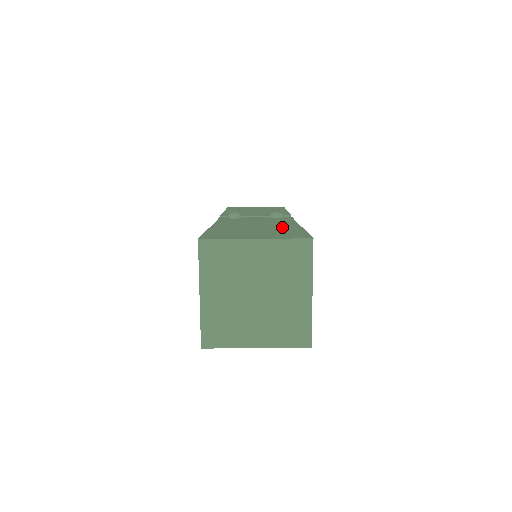
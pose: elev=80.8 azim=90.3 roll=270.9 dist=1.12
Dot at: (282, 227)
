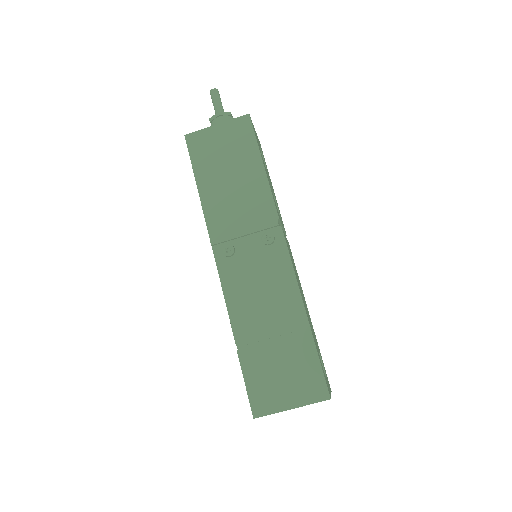
Dot at: (295, 336)
